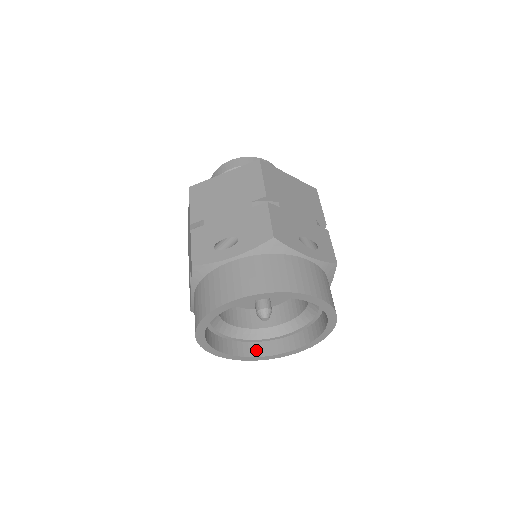
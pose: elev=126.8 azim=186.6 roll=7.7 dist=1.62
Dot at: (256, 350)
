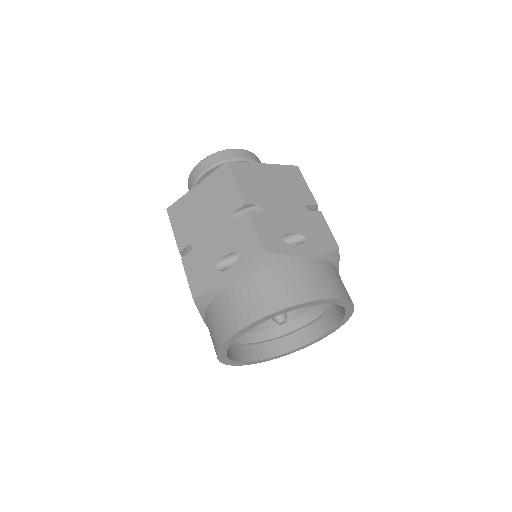
Dot at: (236, 354)
